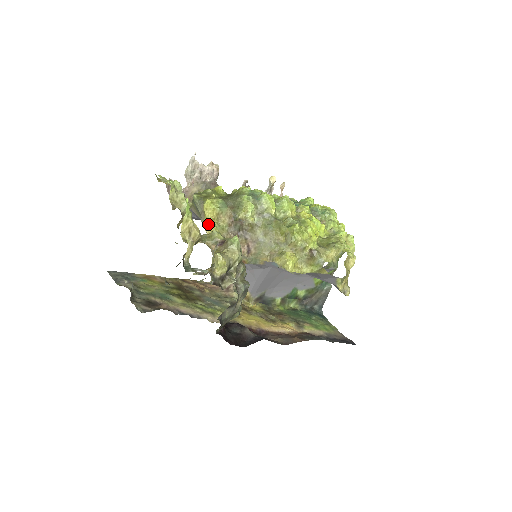
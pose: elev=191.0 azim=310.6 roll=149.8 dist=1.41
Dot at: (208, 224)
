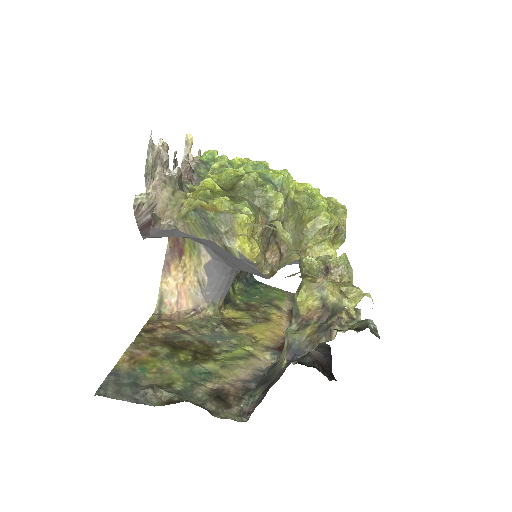
Dot at: (253, 246)
